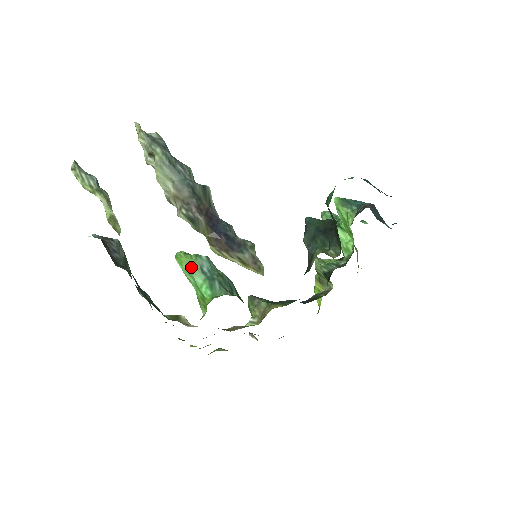
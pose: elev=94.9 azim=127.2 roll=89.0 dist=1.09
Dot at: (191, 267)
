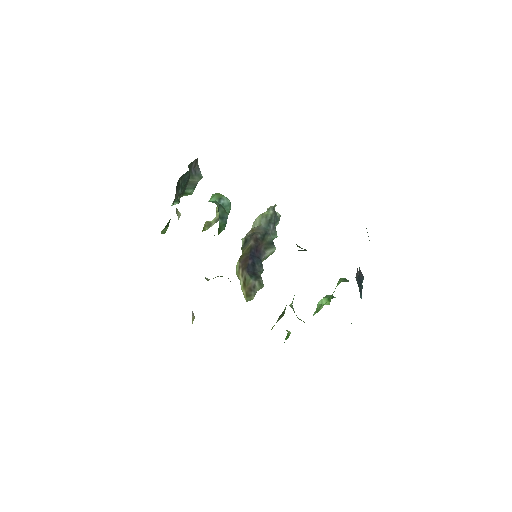
Dot at: (217, 195)
